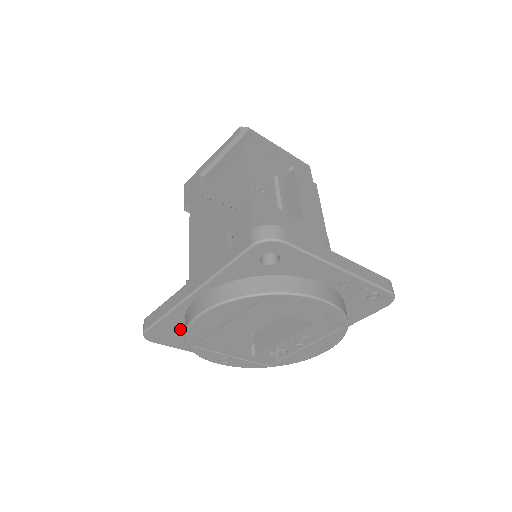
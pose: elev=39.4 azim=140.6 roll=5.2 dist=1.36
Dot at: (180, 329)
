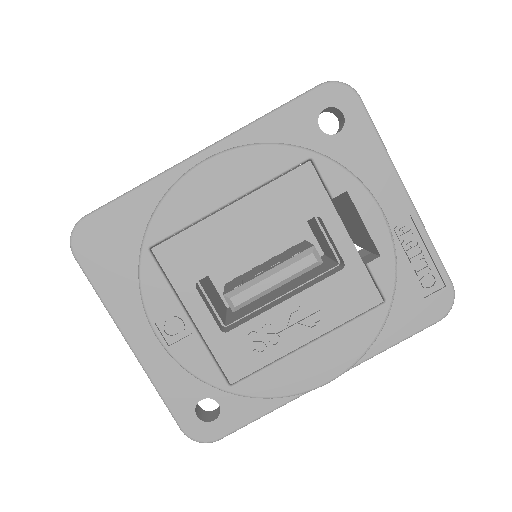
Dot at: (137, 236)
